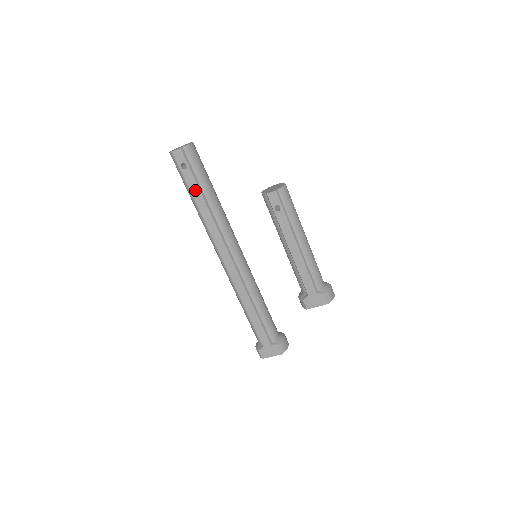
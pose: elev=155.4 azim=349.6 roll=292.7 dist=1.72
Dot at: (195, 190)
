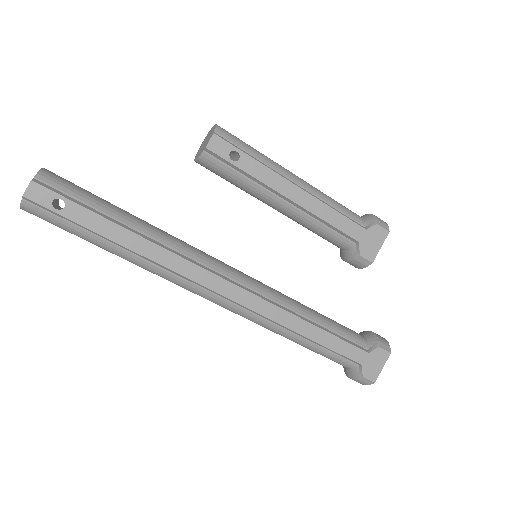
Dot at: (104, 227)
